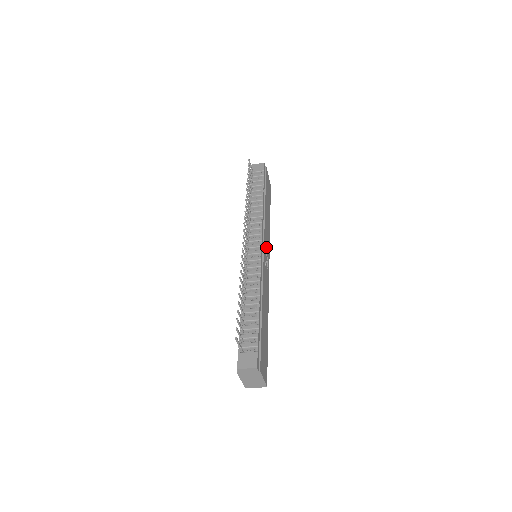
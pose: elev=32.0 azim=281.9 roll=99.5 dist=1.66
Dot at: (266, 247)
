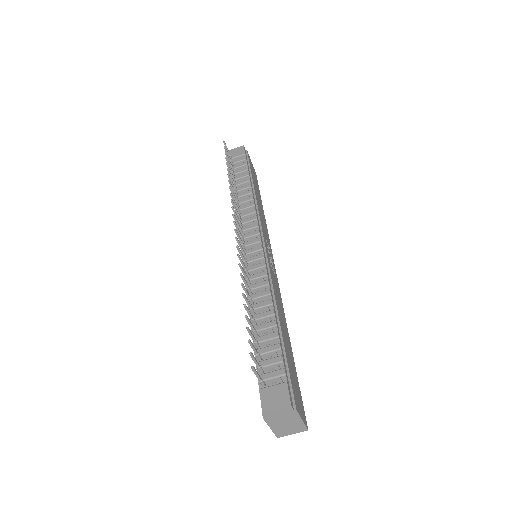
Dot at: occluded
